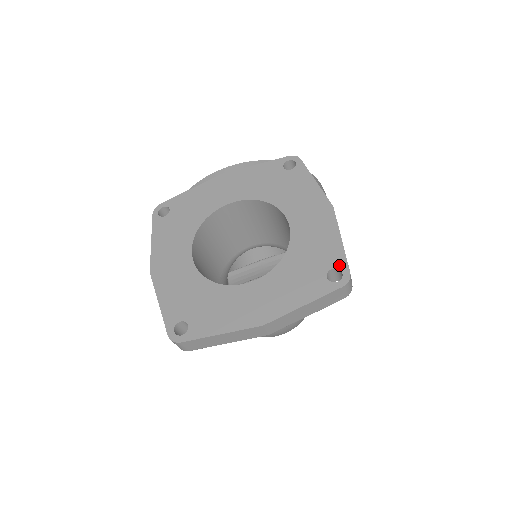
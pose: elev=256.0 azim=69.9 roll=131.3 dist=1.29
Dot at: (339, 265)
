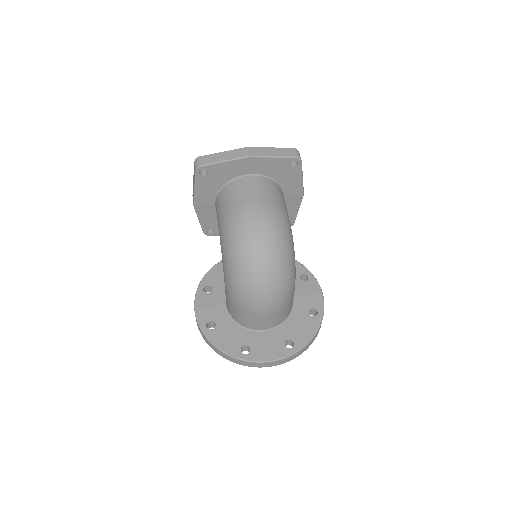
Dot at: occluded
